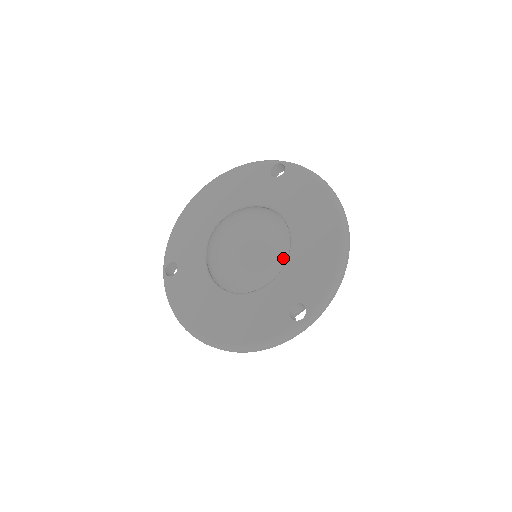
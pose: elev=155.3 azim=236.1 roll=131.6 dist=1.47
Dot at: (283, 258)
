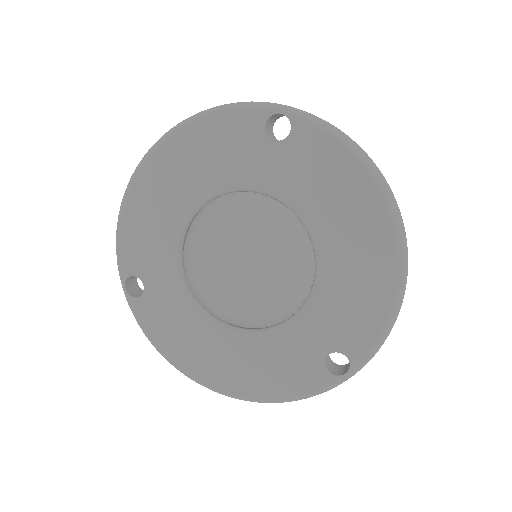
Dot at: (307, 286)
